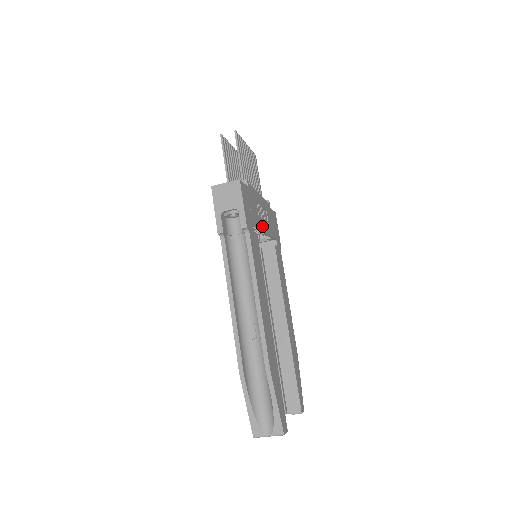
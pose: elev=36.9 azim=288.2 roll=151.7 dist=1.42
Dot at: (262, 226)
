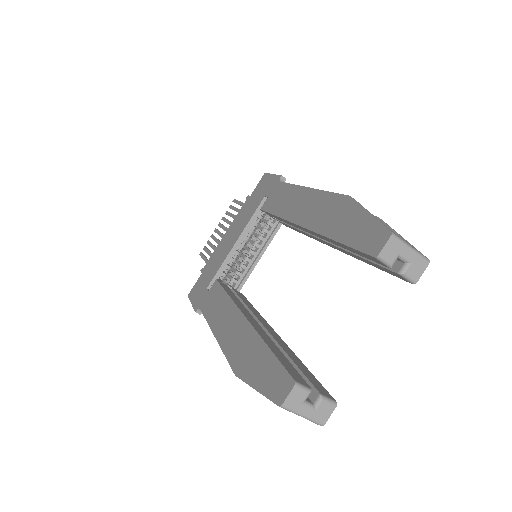
Dot at: (265, 247)
